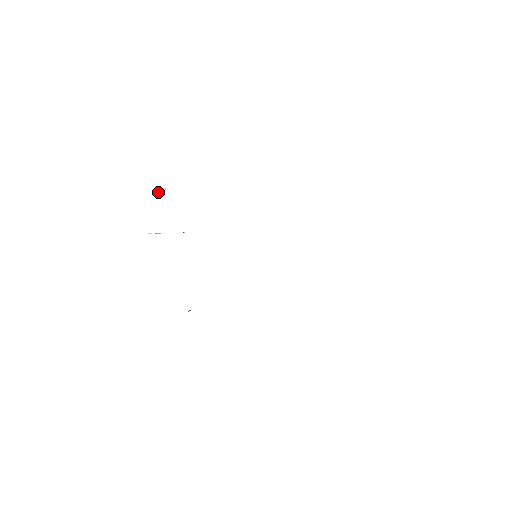
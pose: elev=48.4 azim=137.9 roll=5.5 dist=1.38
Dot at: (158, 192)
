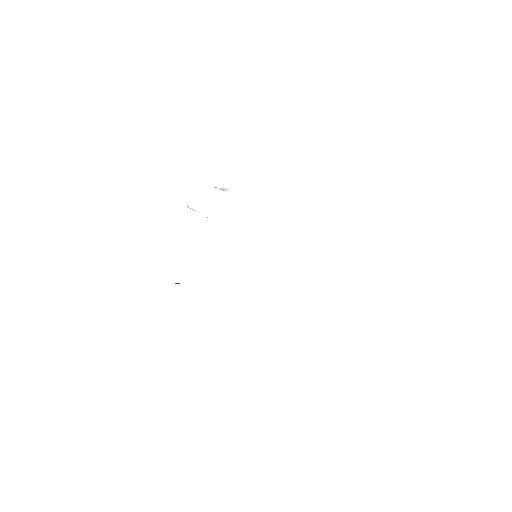
Dot at: (220, 188)
